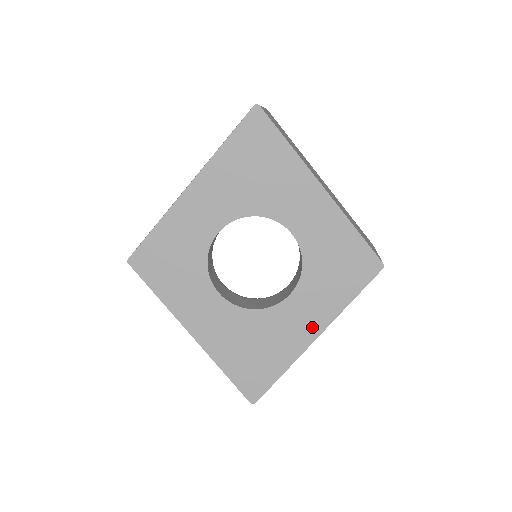
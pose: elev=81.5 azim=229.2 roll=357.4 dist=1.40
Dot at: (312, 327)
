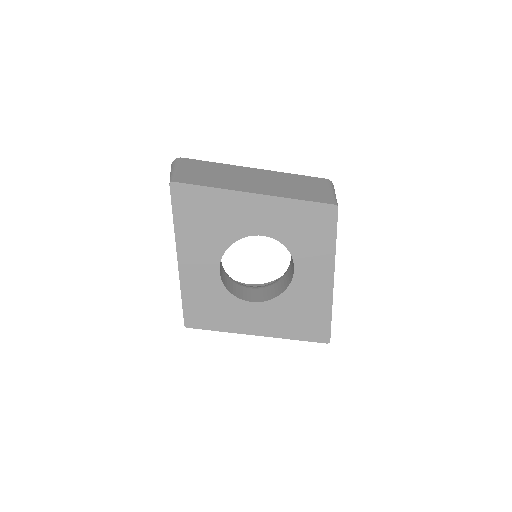
Dot at: (325, 276)
